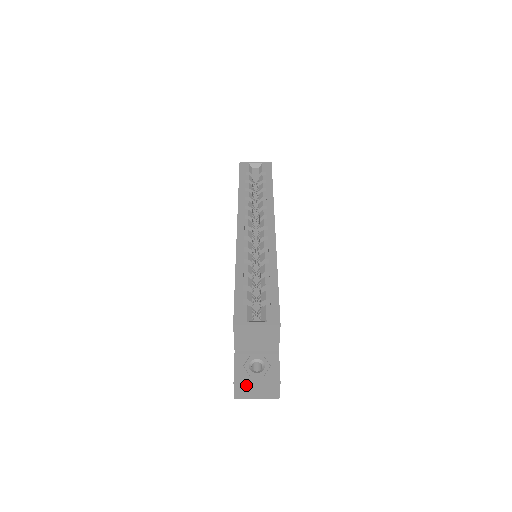
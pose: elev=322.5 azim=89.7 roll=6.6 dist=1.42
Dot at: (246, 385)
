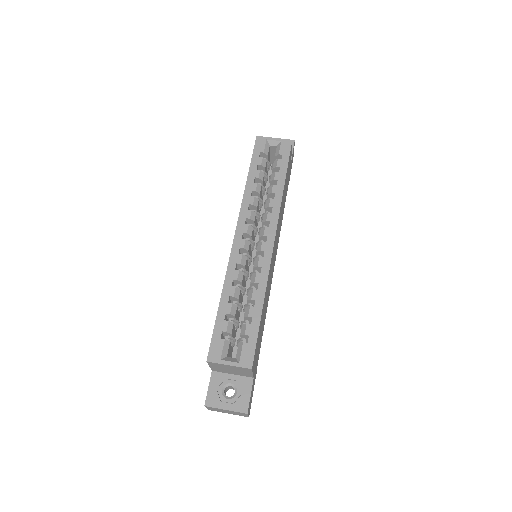
Dot at: (216, 408)
